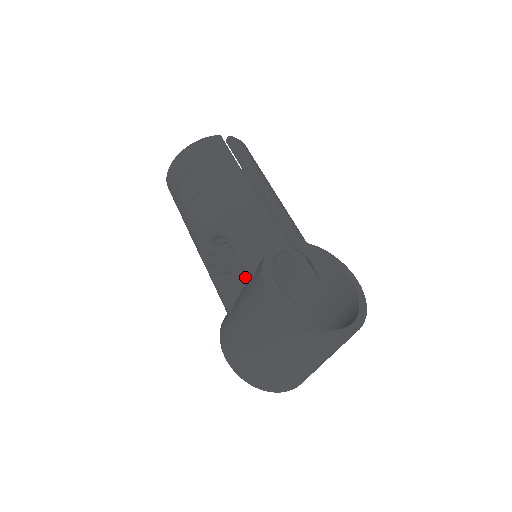
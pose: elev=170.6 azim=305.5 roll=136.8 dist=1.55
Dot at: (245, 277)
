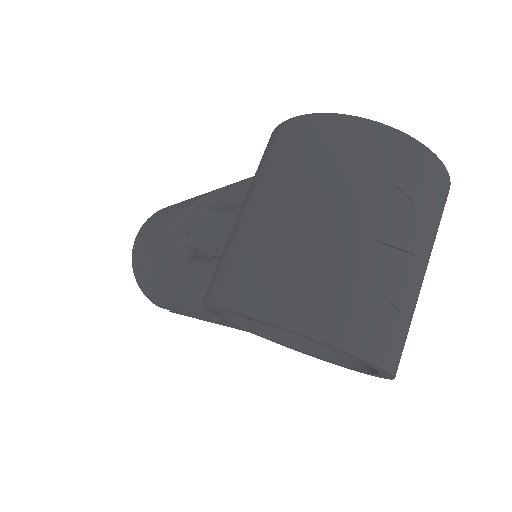
Dot at: occluded
